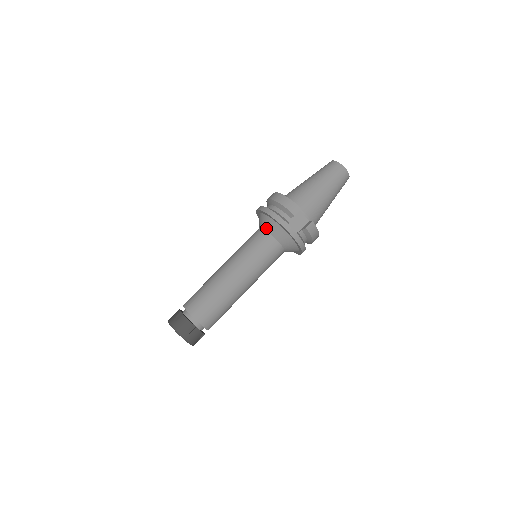
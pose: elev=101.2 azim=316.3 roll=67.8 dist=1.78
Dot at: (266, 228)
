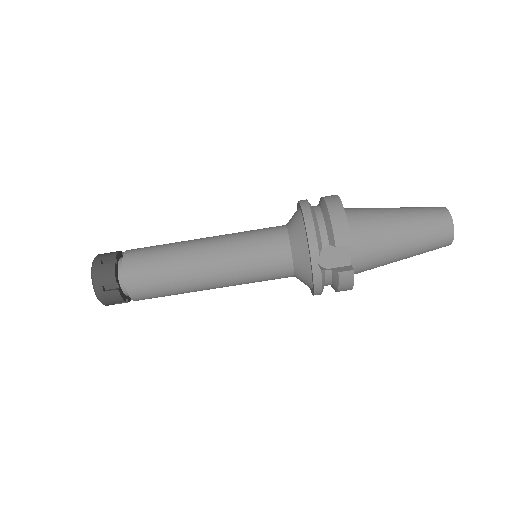
Dot at: (291, 233)
